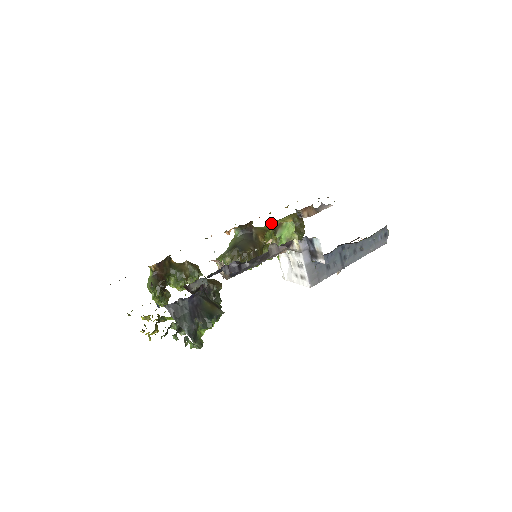
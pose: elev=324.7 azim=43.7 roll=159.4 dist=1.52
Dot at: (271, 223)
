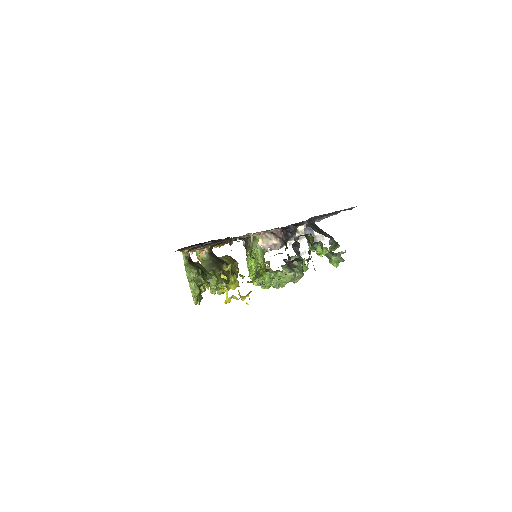
Dot at: occluded
